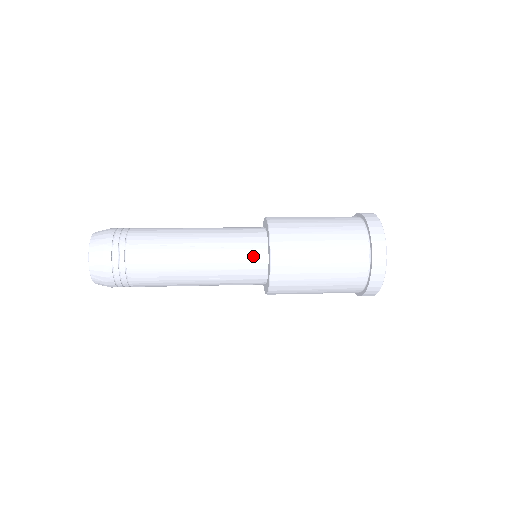
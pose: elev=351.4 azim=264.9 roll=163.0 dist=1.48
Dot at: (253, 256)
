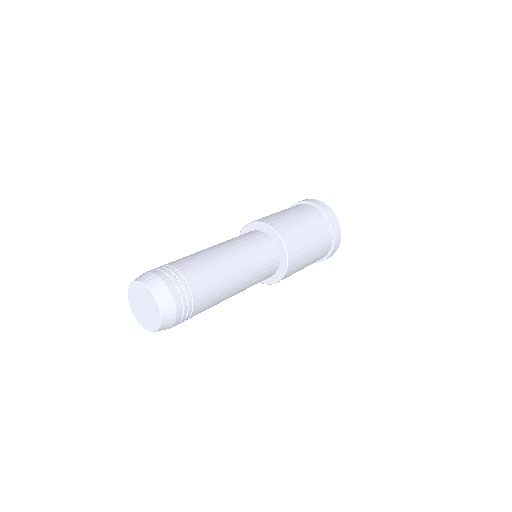
Dot at: occluded
